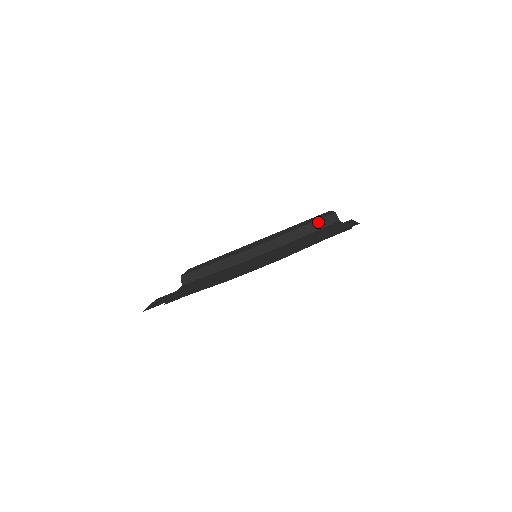
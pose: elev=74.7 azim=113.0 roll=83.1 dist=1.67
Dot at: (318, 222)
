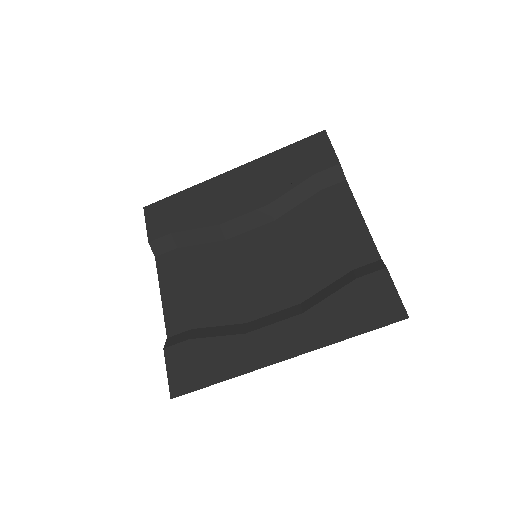
Dot at: (318, 178)
